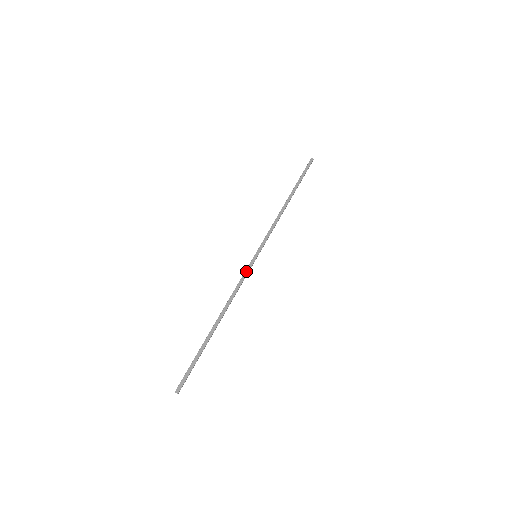
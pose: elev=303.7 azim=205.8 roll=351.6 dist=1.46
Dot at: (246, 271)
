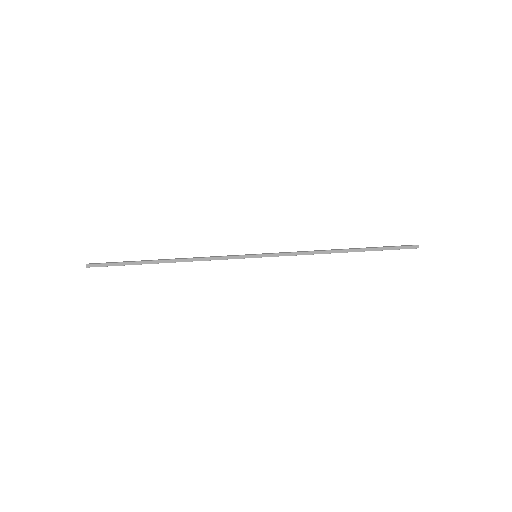
Dot at: (233, 257)
